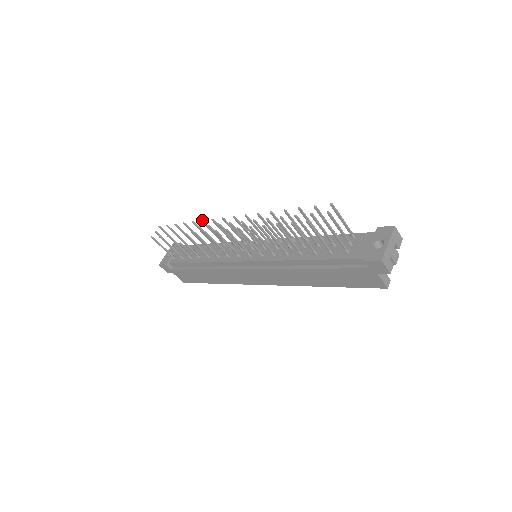
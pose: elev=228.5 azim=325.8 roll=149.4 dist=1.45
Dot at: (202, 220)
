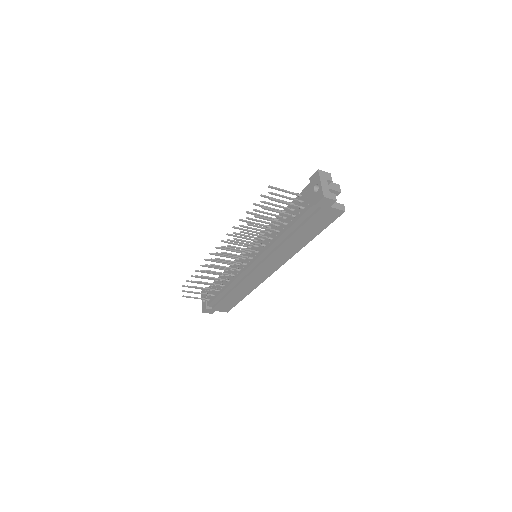
Dot at: (205, 259)
